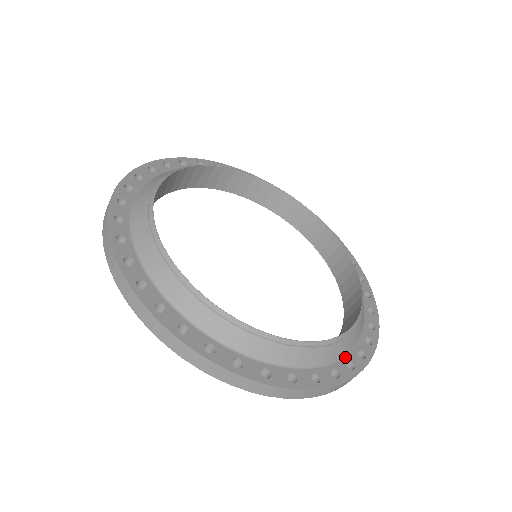
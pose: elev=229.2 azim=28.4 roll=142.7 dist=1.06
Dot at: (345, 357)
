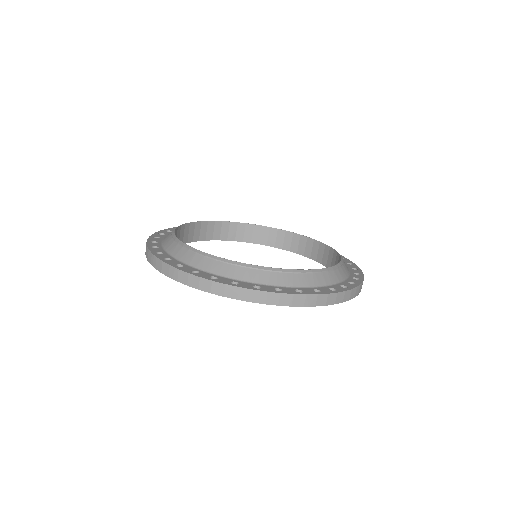
Dot at: (258, 284)
